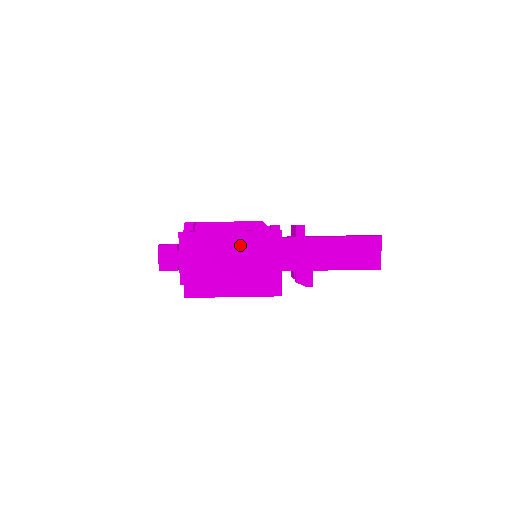
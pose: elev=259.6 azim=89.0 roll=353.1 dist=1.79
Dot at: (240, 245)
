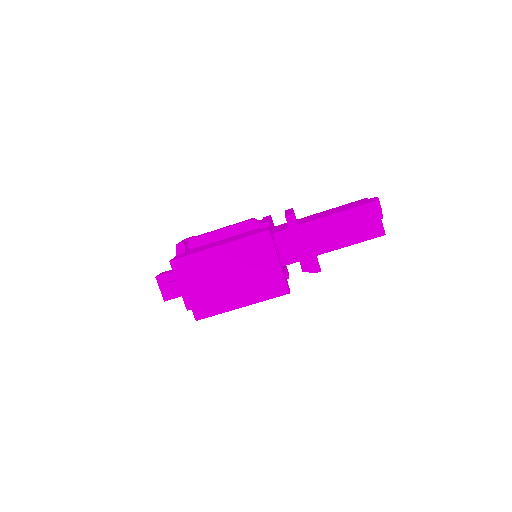
Dot at: (233, 256)
